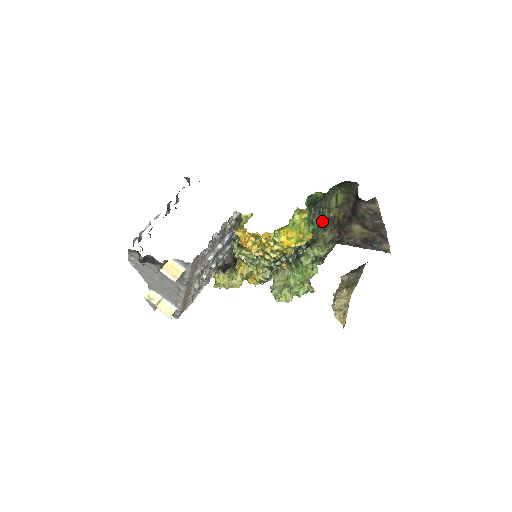
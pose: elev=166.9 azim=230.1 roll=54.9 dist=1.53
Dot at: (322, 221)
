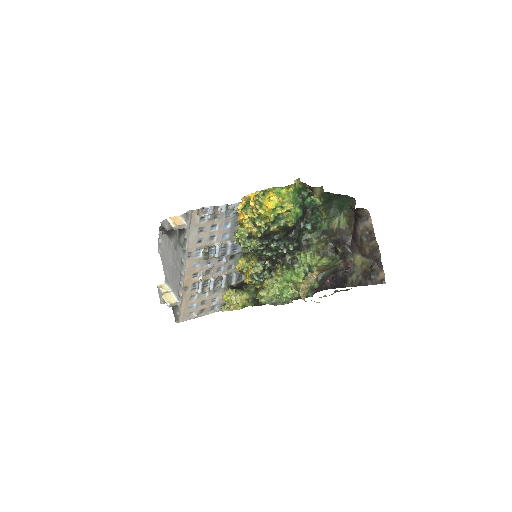
Dot at: (297, 181)
